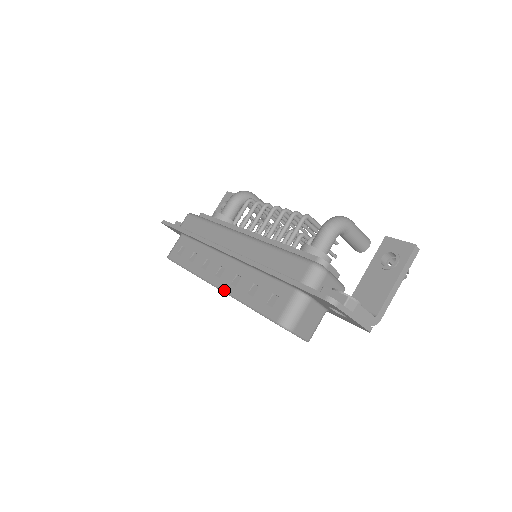
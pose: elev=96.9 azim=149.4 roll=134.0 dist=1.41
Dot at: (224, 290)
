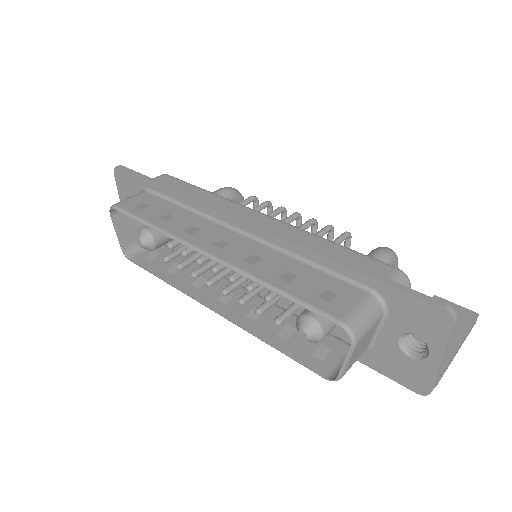
Dot at: (230, 264)
